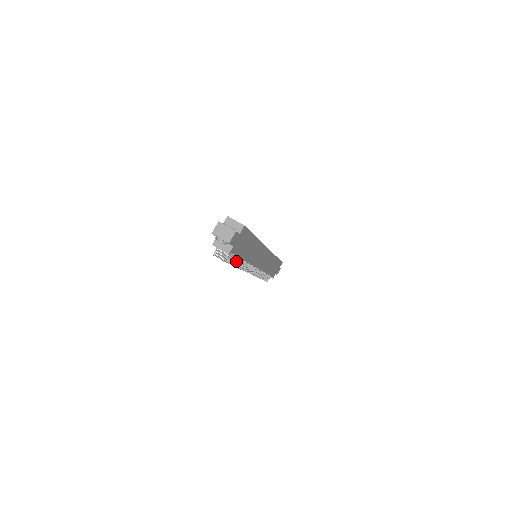
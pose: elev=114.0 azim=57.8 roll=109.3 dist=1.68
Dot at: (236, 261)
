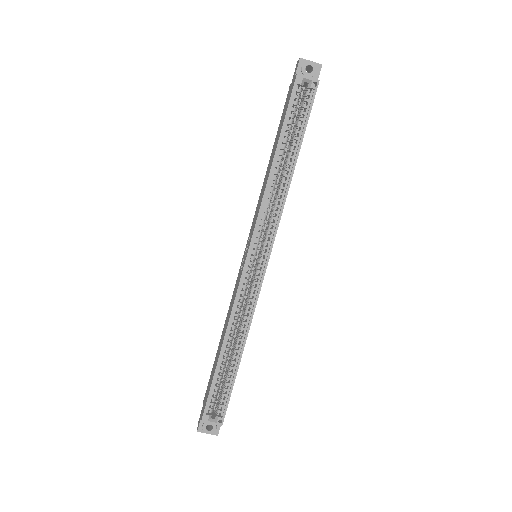
Dot at: occluded
